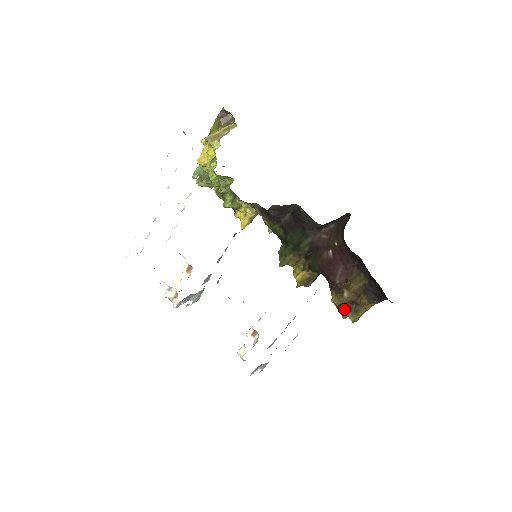
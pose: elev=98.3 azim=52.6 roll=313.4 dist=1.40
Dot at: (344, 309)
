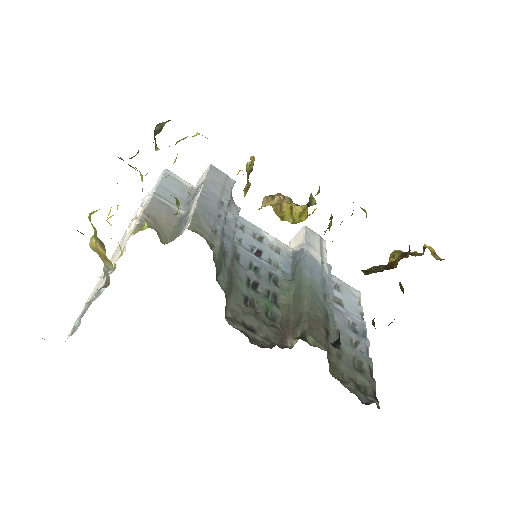
Dot at: occluded
